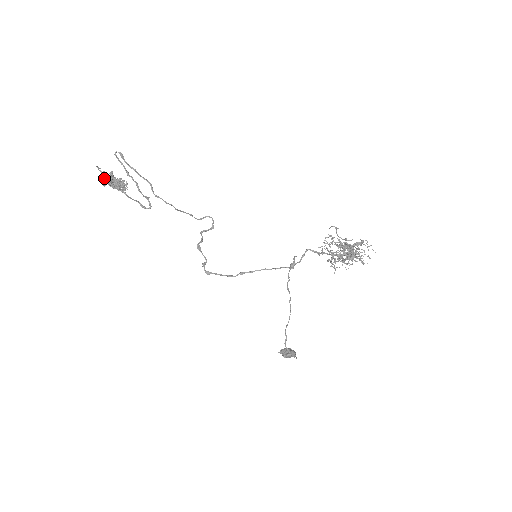
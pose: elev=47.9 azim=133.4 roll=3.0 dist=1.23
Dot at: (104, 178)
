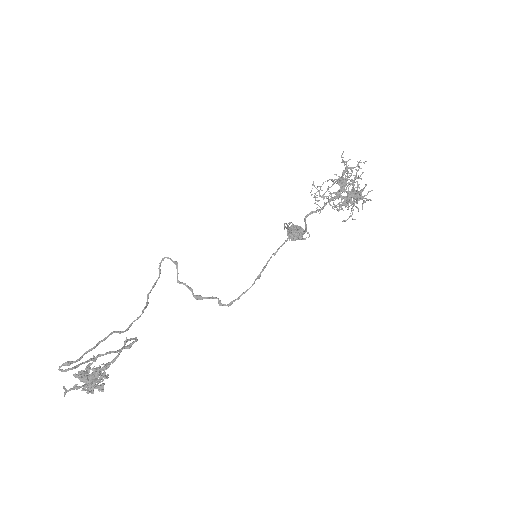
Dot at: (87, 392)
